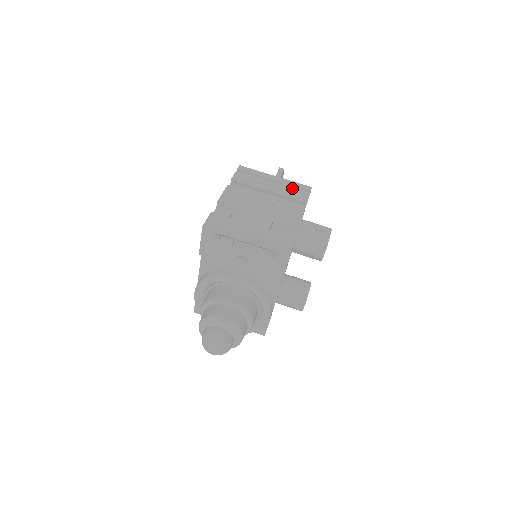
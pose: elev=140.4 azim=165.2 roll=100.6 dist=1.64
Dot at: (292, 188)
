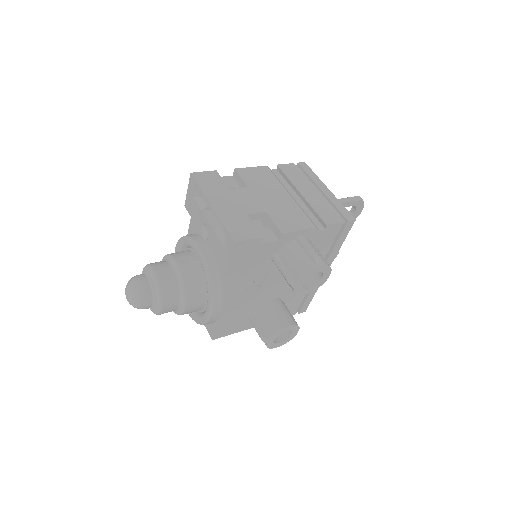
Dot at: (330, 206)
